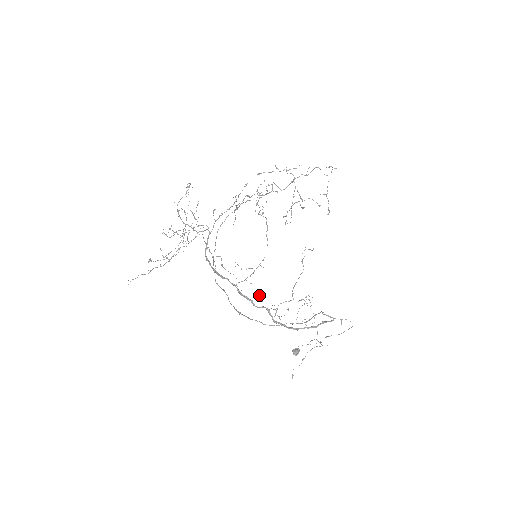
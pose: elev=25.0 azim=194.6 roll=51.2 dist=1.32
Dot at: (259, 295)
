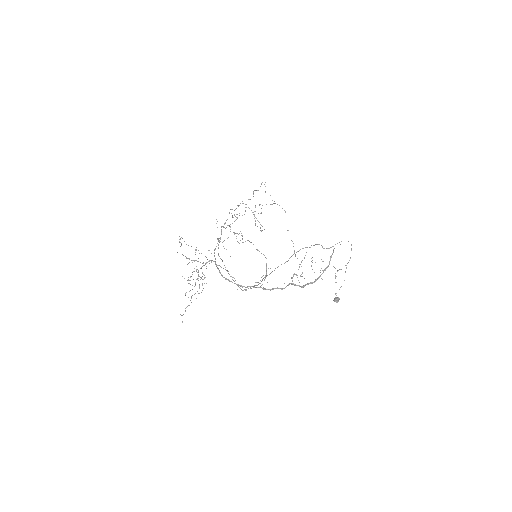
Dot at: occluded
